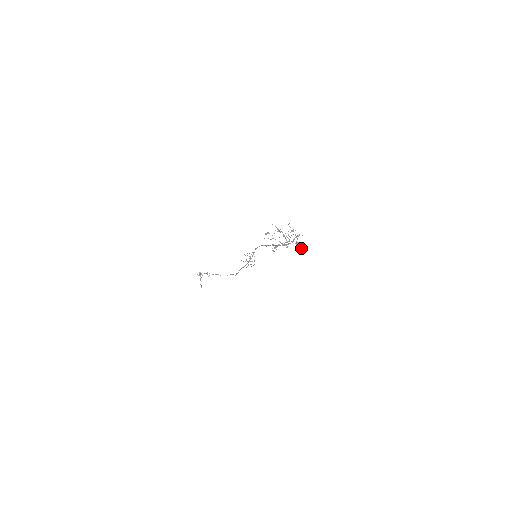
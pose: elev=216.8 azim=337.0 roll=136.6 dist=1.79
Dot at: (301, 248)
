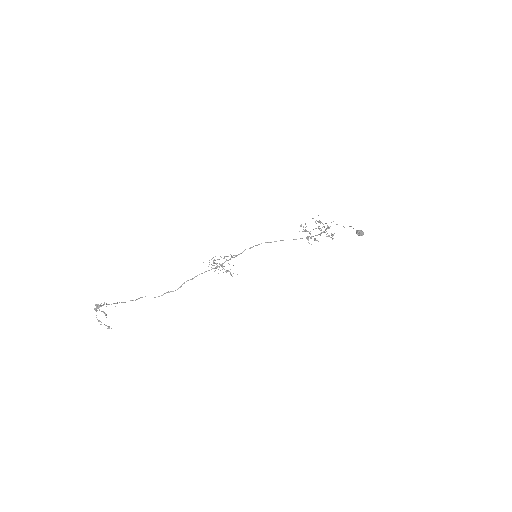
Dot at: (362, 235)
